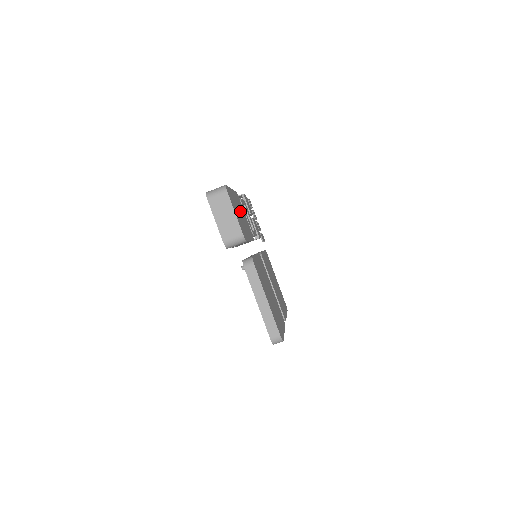
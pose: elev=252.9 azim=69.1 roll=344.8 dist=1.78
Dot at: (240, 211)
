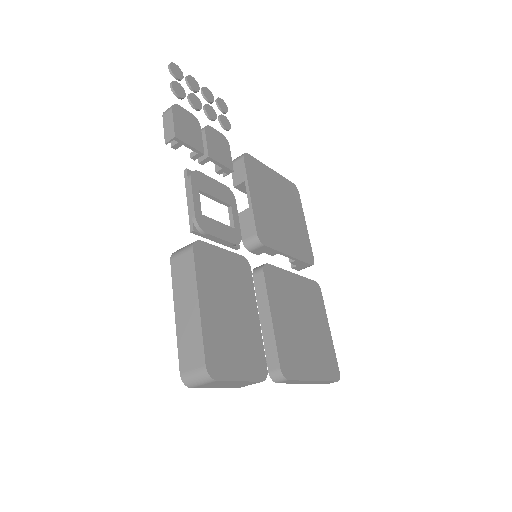
Dot at: (225, 300)
